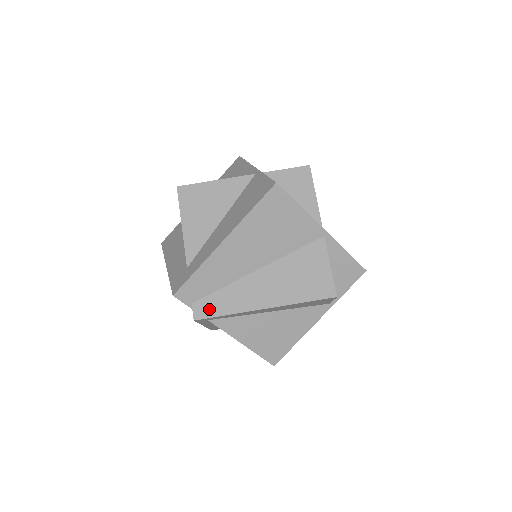
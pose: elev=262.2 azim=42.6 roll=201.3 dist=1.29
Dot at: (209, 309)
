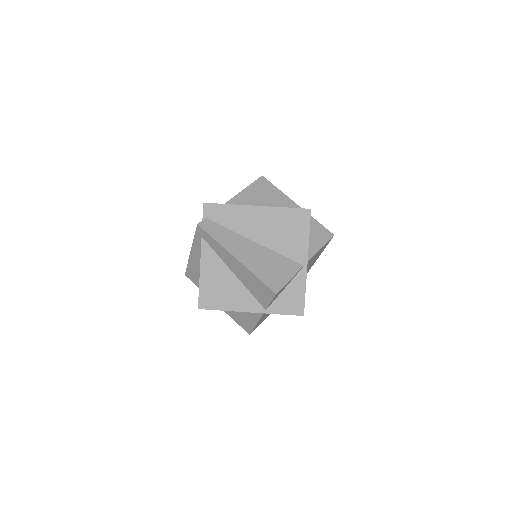
Dot at: (210, 228)
